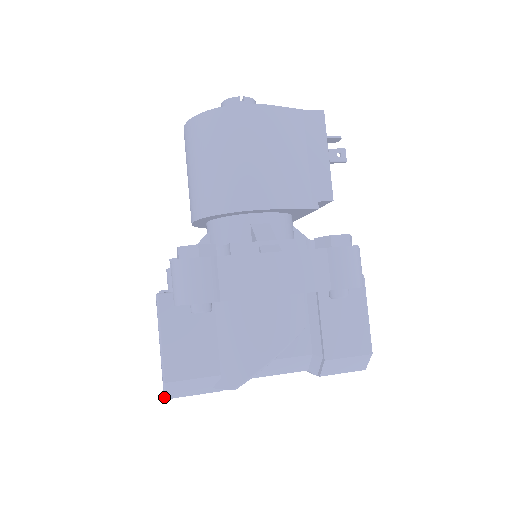
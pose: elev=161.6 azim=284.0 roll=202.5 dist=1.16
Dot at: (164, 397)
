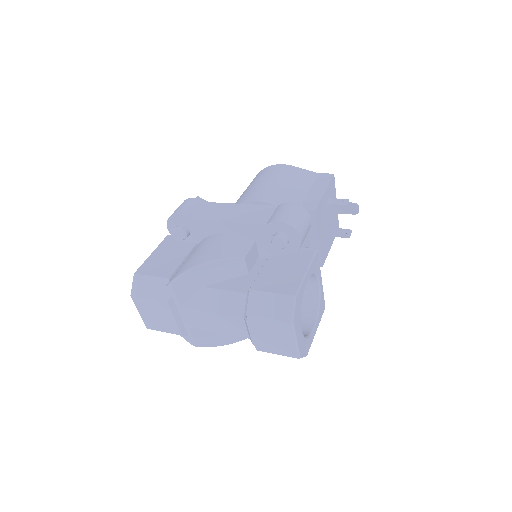
Dot at: (131, 294)
